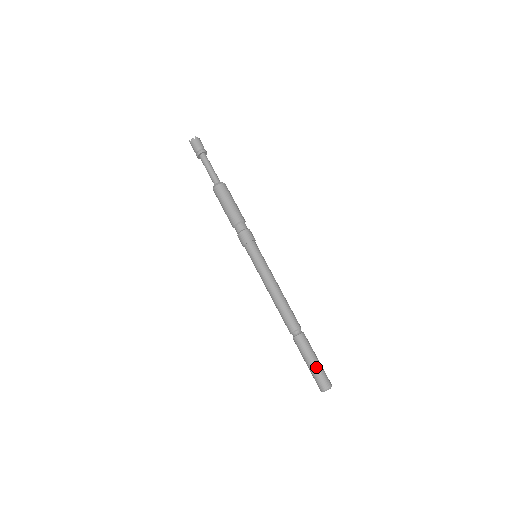
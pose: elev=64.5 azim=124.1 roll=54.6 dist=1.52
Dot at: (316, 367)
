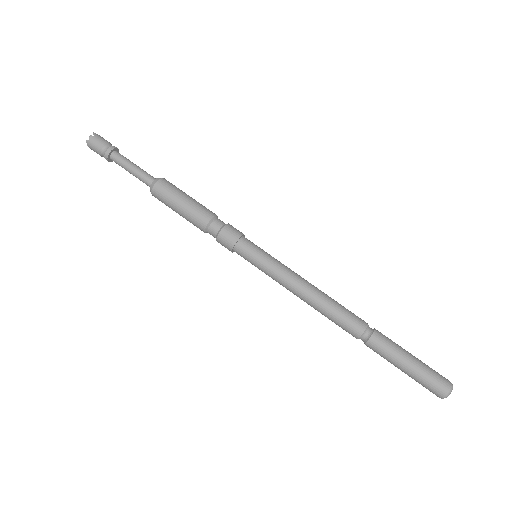
Dot at: (420, 366)
